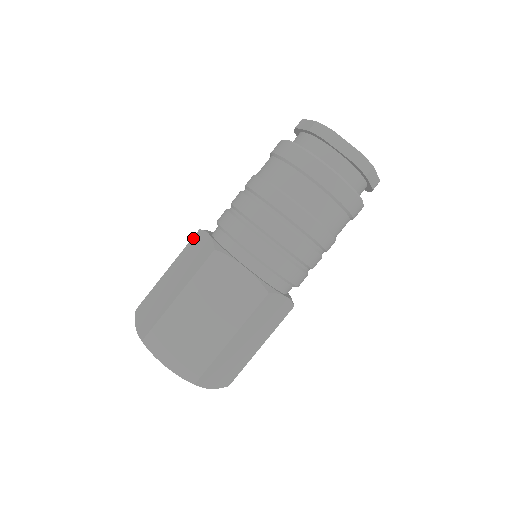
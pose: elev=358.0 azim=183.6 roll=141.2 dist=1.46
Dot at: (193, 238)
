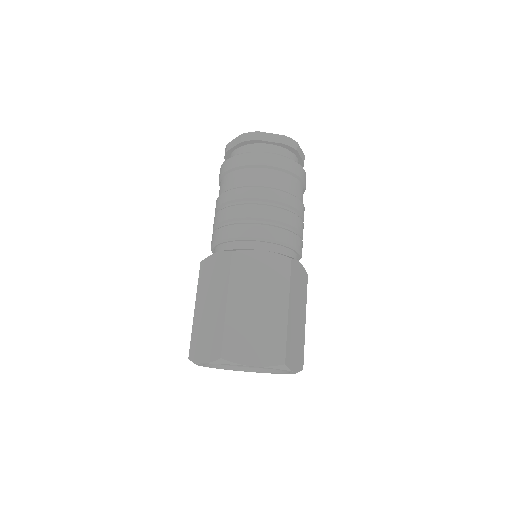
Dot at: occluded
